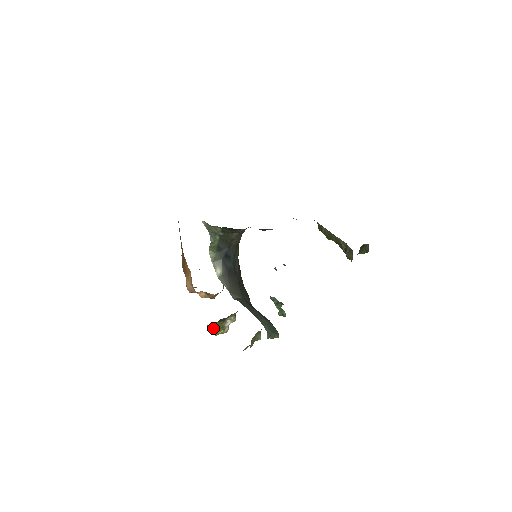
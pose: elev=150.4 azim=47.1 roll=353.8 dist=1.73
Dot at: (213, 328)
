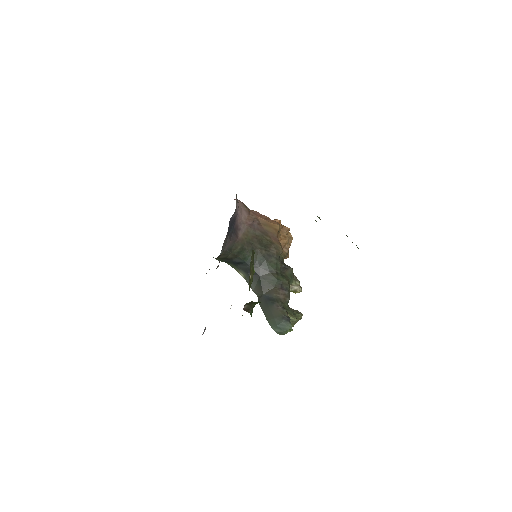
Dot at: occluded
